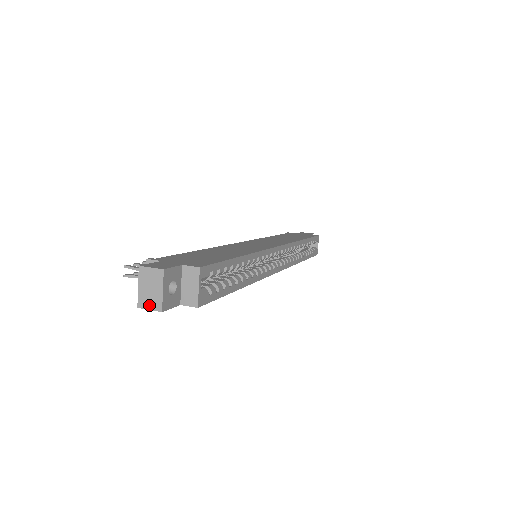
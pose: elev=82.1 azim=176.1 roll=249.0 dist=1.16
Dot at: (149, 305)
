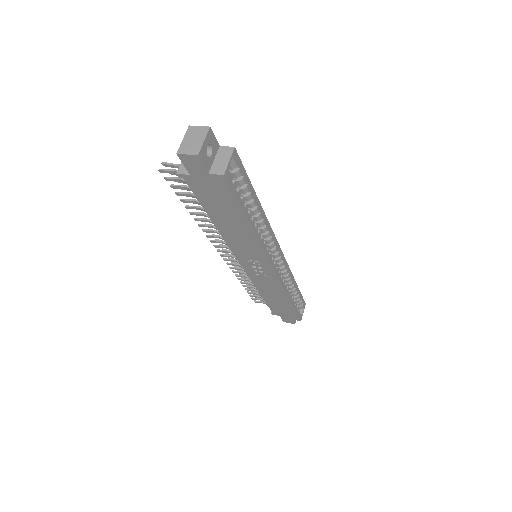
Dot at: (188, 151)
